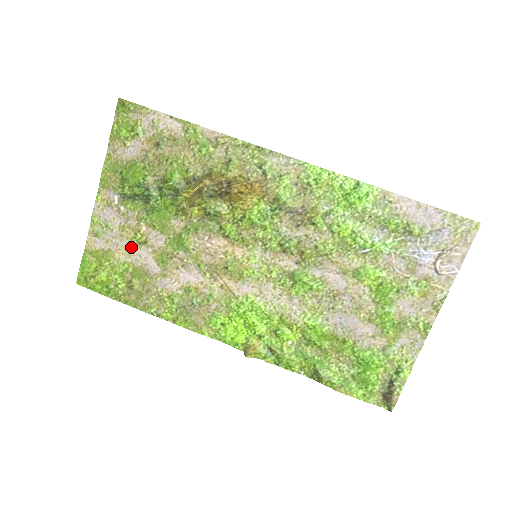
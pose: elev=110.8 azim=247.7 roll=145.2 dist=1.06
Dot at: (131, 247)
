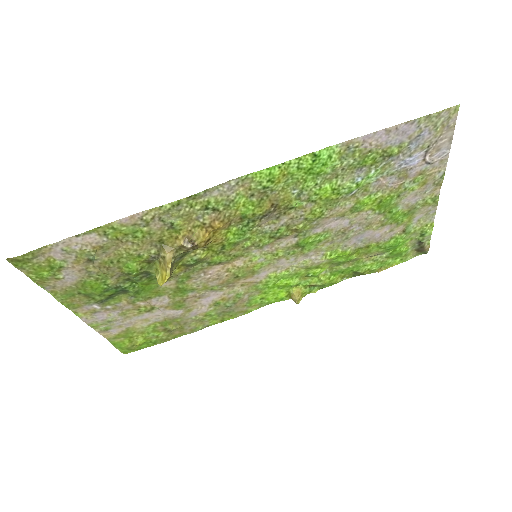
Dot at: (144, 317)
